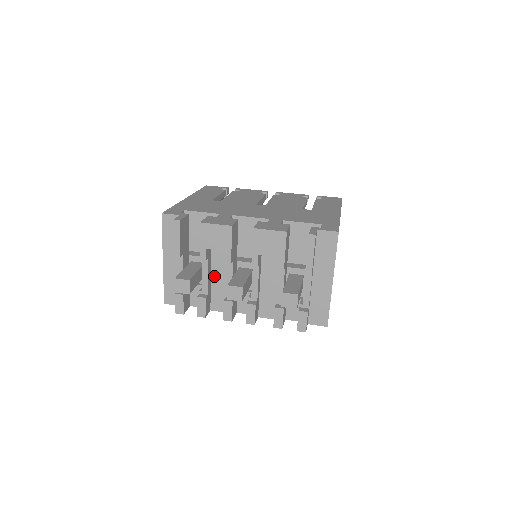
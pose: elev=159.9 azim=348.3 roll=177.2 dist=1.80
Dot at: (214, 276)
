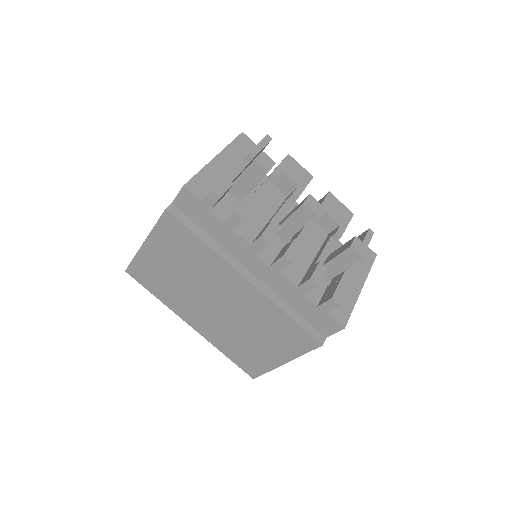
Dot at: (258, 206)
